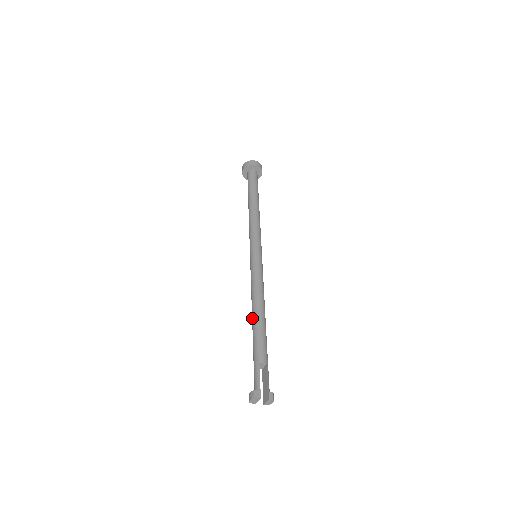
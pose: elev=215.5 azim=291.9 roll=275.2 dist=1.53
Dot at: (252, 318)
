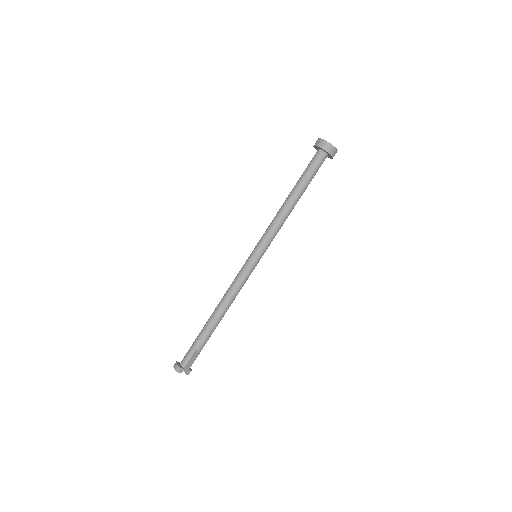
Dot at: (214, 312)
